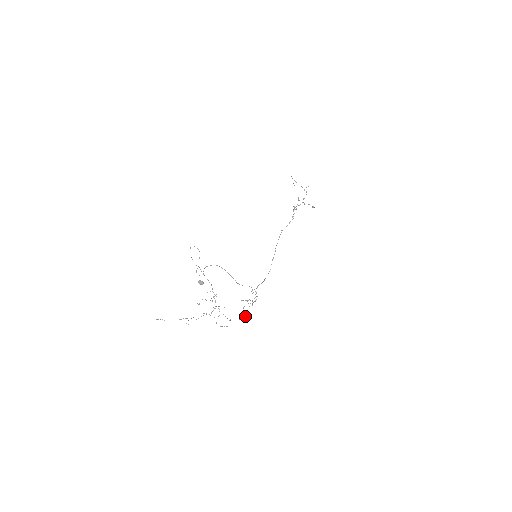
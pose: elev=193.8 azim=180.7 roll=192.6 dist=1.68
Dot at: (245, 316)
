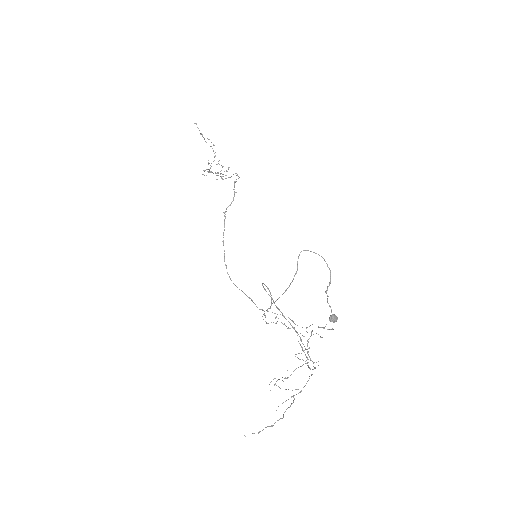
Dot at: occluded
